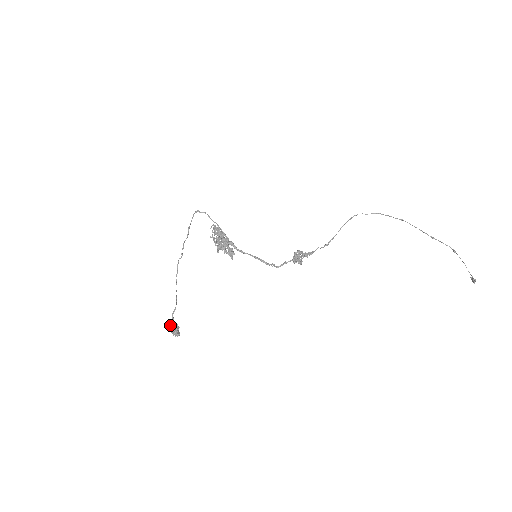
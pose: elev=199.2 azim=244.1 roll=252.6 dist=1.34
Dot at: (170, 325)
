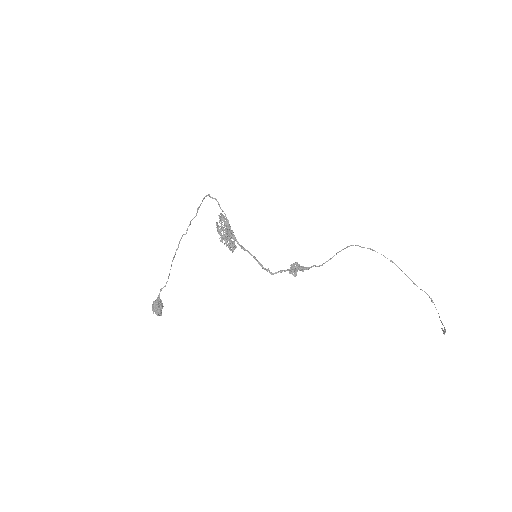
Dot at: (155, 301)
